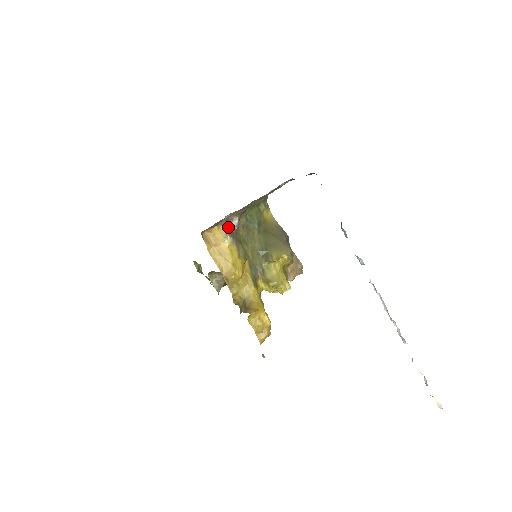
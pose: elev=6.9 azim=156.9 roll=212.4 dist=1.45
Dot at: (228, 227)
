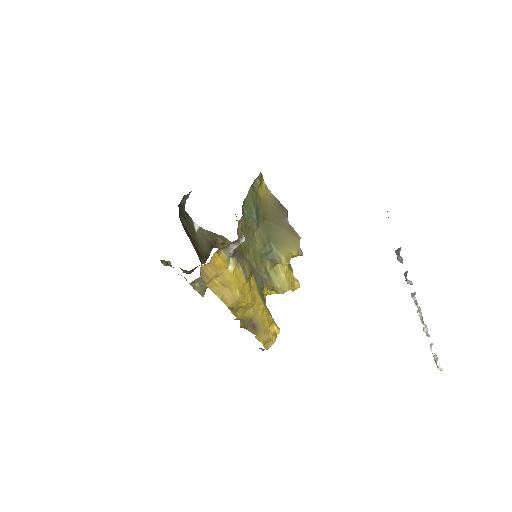
Dot at: (232, 250)
